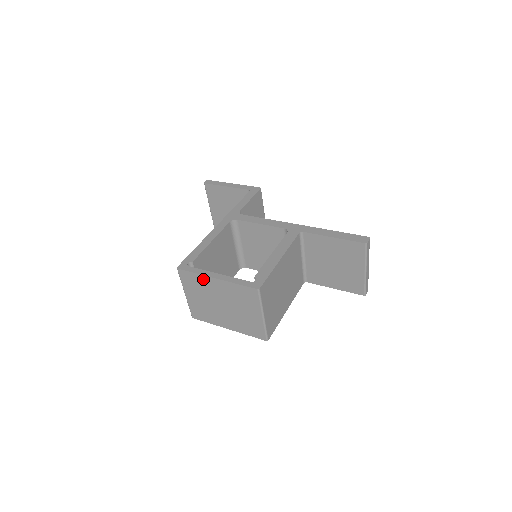
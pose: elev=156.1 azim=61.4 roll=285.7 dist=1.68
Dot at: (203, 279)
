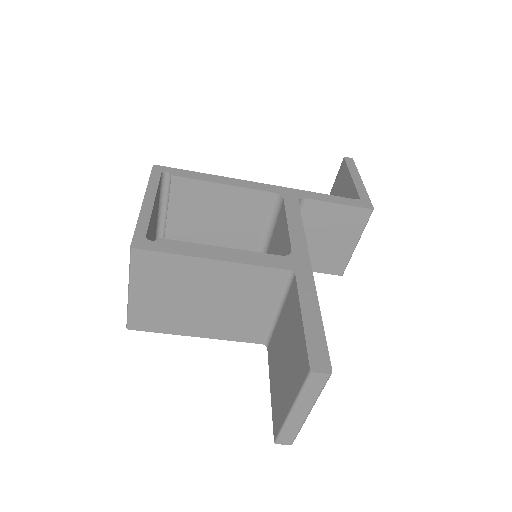
Dot at: occluded
